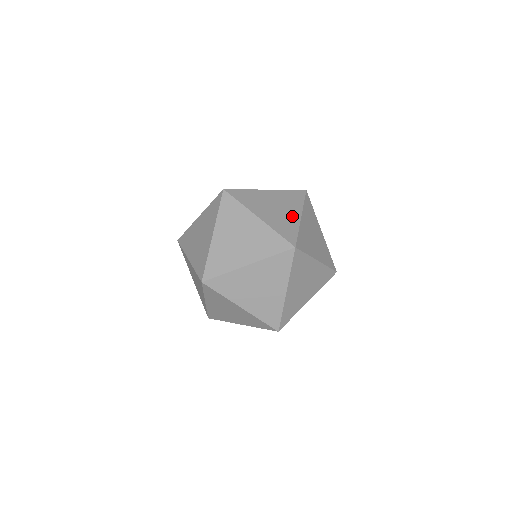
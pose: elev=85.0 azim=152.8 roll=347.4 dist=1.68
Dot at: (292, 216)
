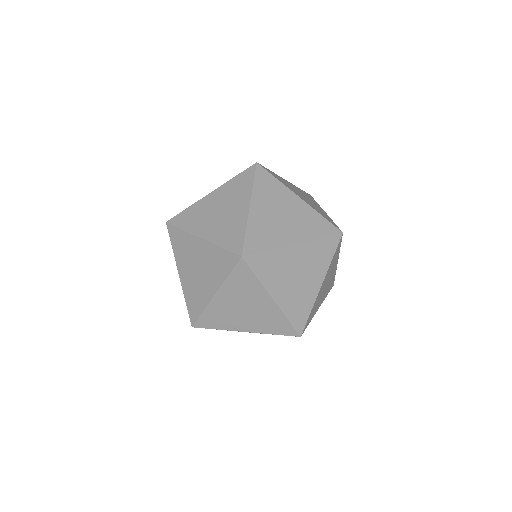
Dot at: (312, 287)
